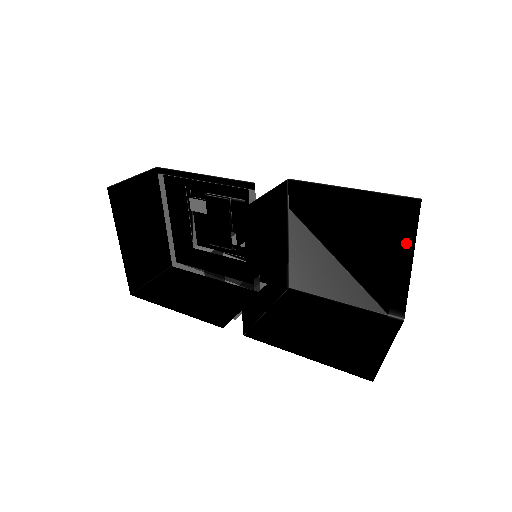
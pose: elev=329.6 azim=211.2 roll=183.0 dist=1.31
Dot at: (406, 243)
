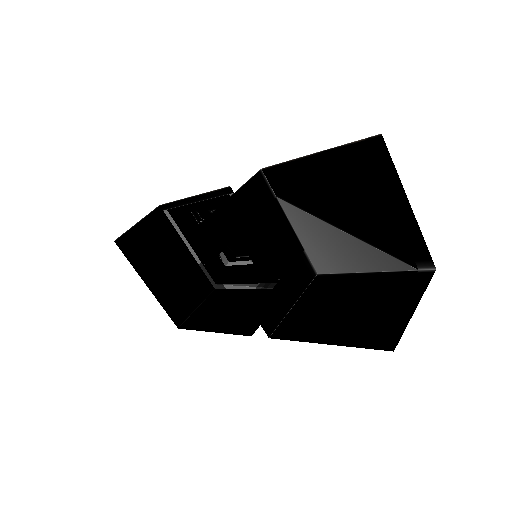
Dot at: (393, 187)
